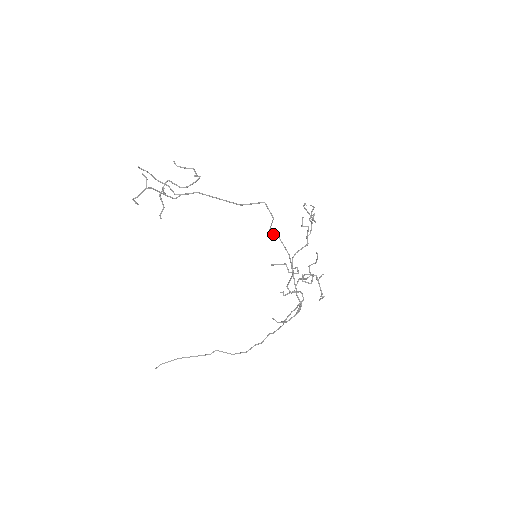
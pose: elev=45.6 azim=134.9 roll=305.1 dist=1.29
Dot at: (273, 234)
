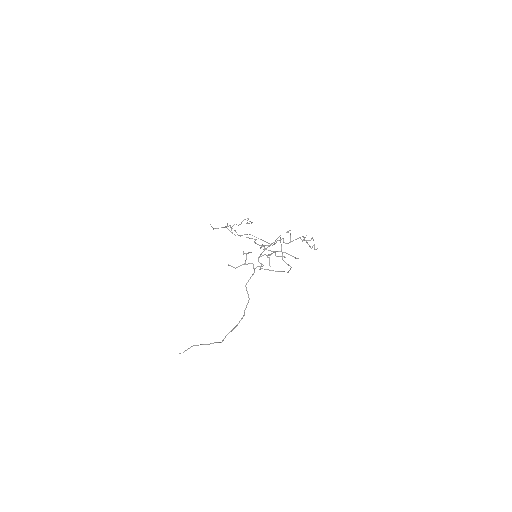
Dot at: occluded
